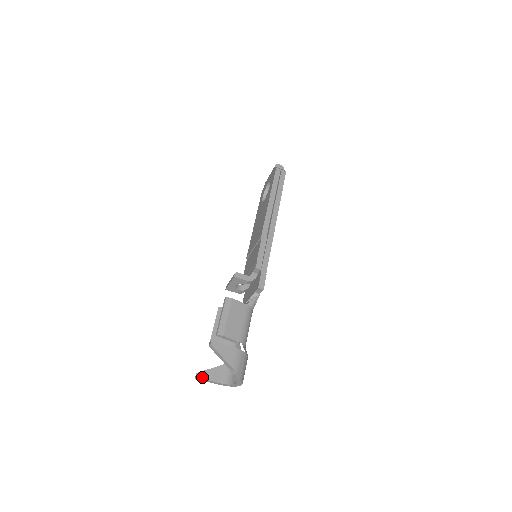
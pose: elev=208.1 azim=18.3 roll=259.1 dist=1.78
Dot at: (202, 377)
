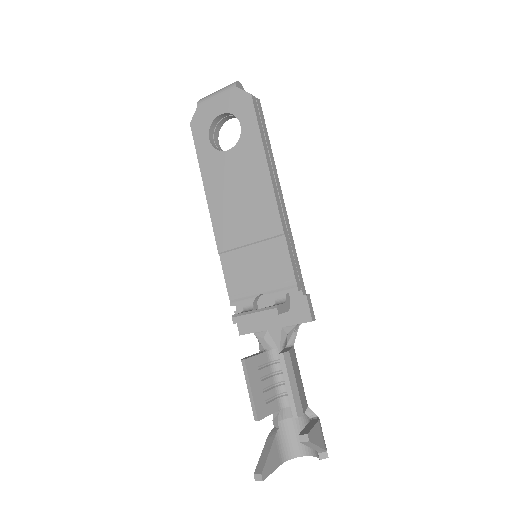
Dot at: (267, 474)
